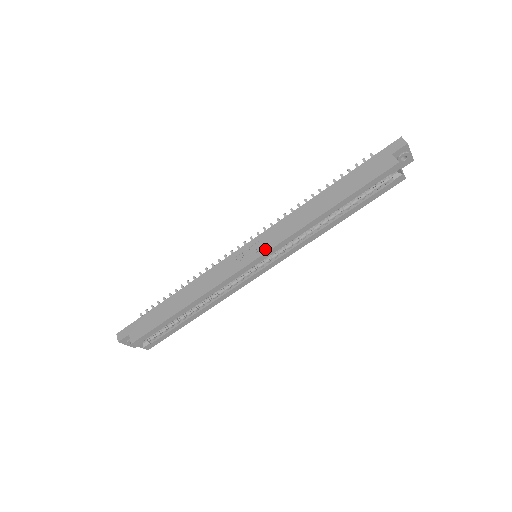
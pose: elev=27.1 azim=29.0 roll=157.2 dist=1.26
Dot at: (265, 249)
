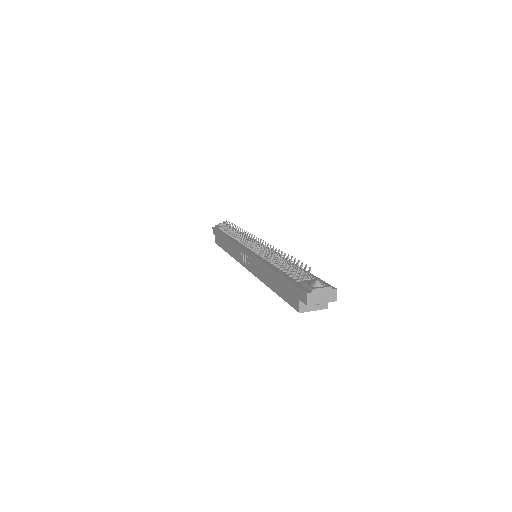
Dot at: (249, 268)
